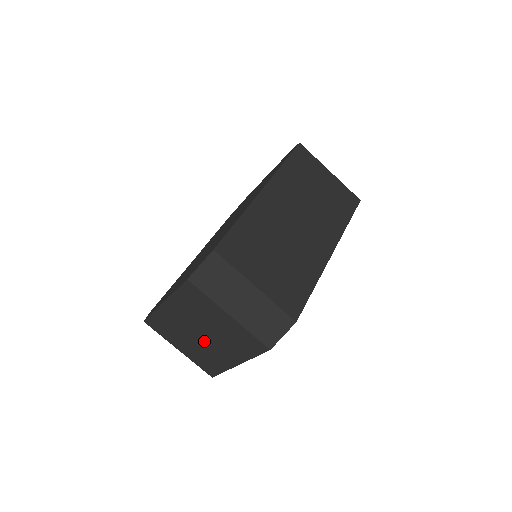
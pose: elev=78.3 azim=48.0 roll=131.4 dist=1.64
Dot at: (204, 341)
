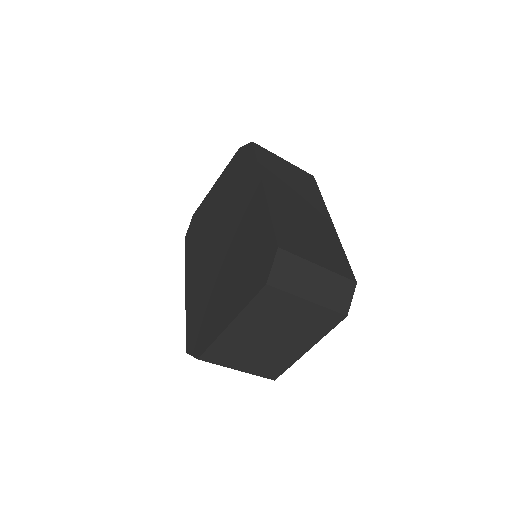
Dot at: (273, 344)
